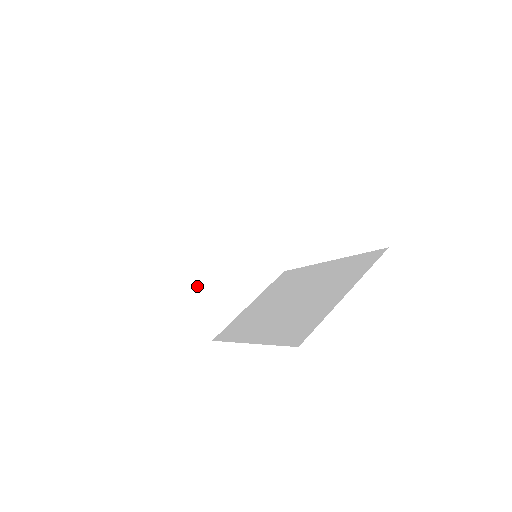
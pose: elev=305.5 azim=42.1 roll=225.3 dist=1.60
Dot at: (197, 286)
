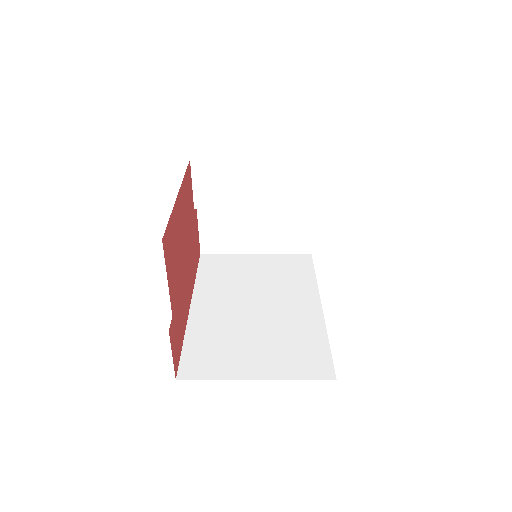
Dot at: occluded
